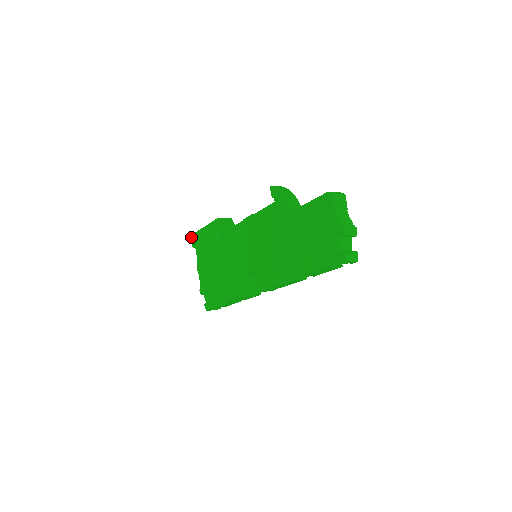
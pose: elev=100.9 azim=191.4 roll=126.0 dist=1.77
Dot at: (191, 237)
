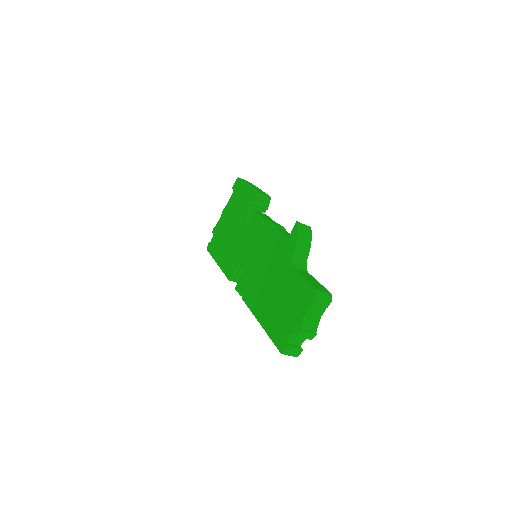
Dot at: (237, 178)
